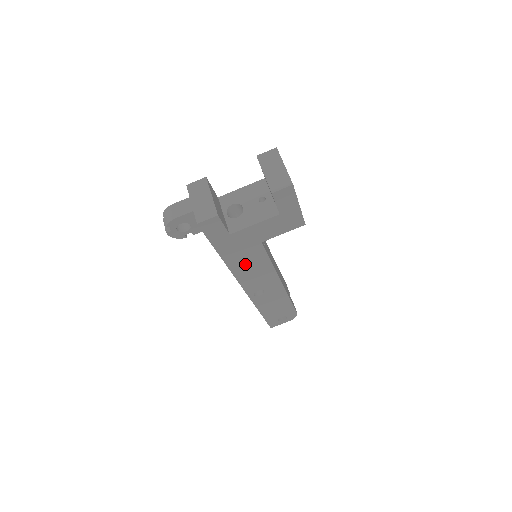
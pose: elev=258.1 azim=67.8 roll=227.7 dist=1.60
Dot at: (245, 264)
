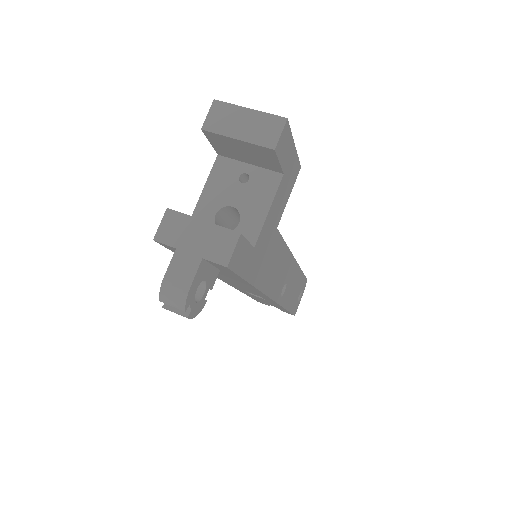
Dot at: (270, 270)
